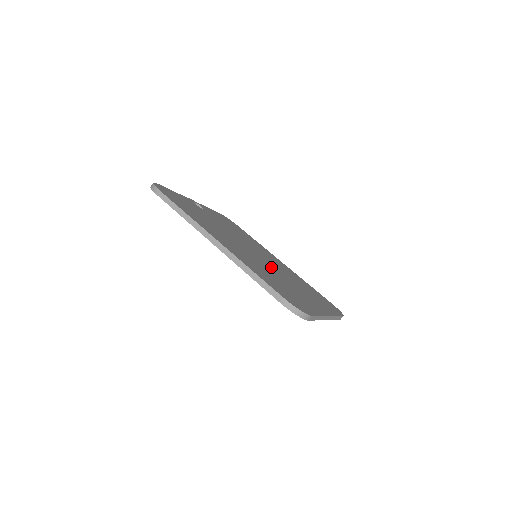
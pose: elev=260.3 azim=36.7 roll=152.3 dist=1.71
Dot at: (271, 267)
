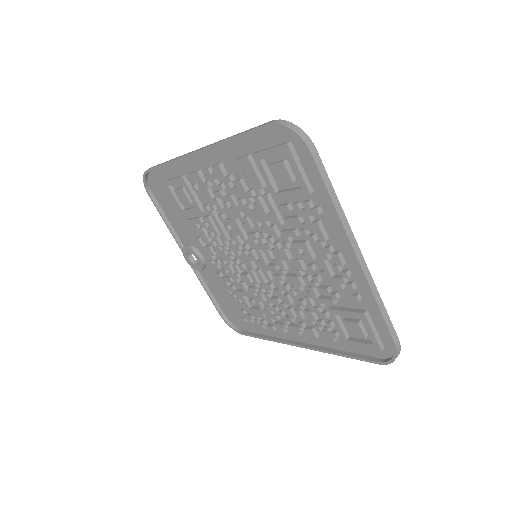
Dot at: occluded
